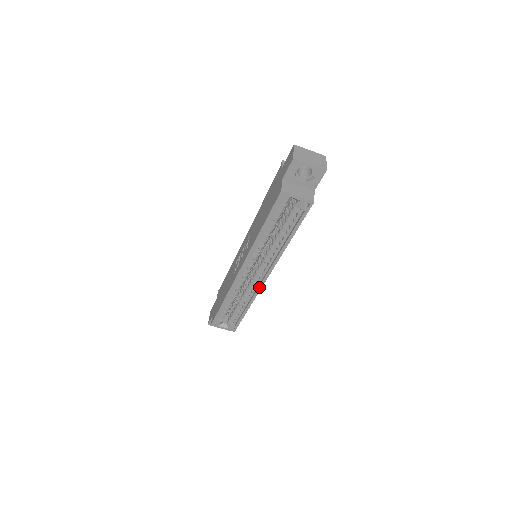
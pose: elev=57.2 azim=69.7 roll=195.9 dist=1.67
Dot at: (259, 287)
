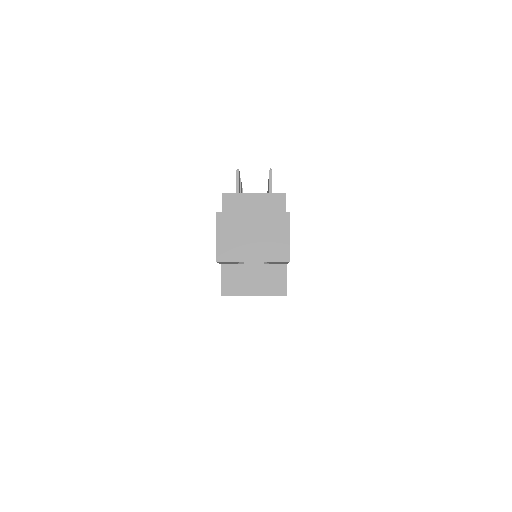
Dot at: occluded
